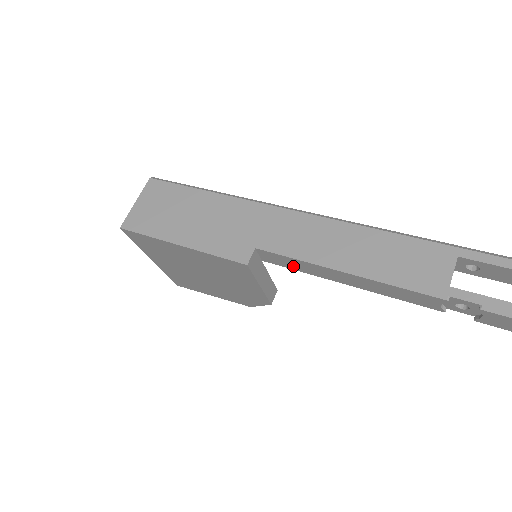
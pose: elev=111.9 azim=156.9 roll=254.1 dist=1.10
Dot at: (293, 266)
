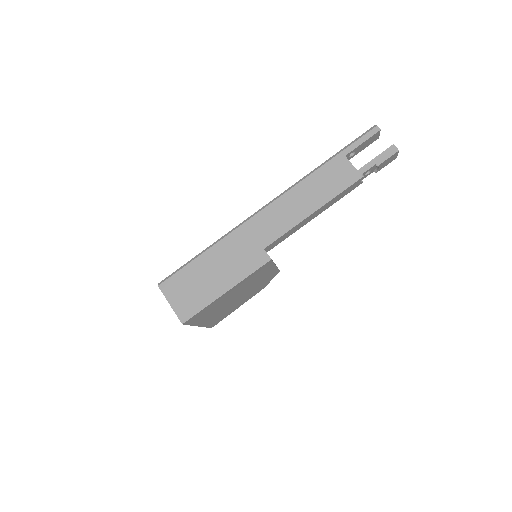
Dot at: (286, 237)
